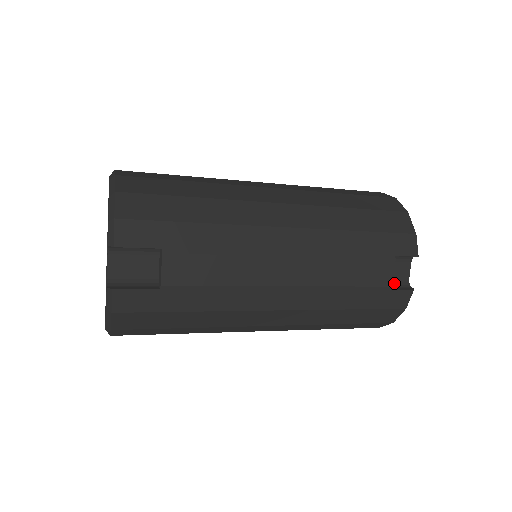
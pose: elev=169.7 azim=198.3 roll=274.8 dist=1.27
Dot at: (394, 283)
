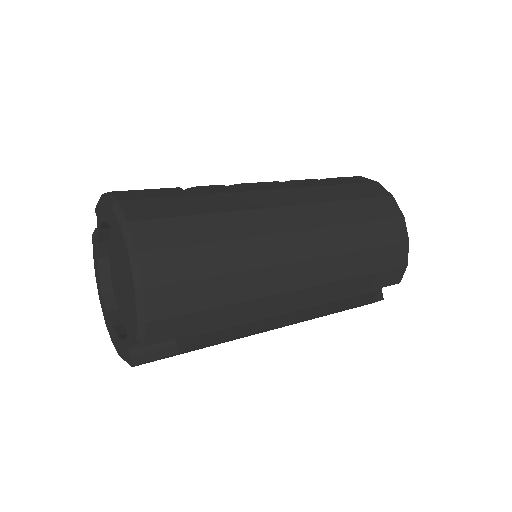
Dot at: occluded
